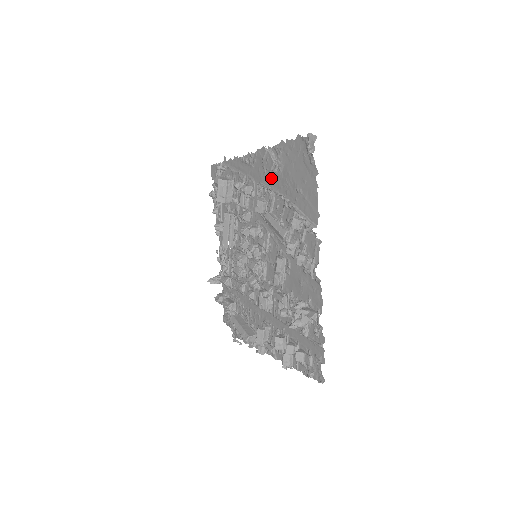
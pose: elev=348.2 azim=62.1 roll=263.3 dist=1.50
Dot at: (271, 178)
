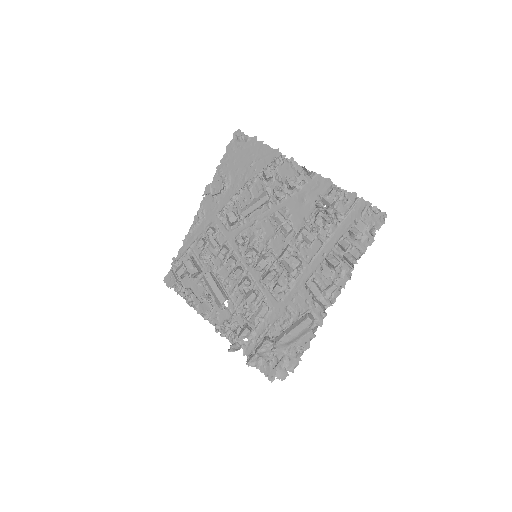
Dot at: (226, 196)
